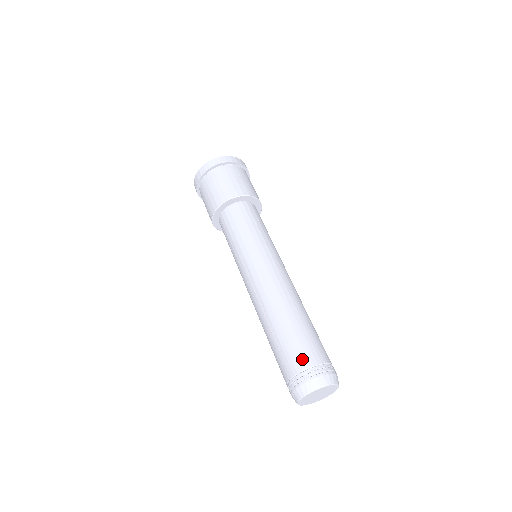
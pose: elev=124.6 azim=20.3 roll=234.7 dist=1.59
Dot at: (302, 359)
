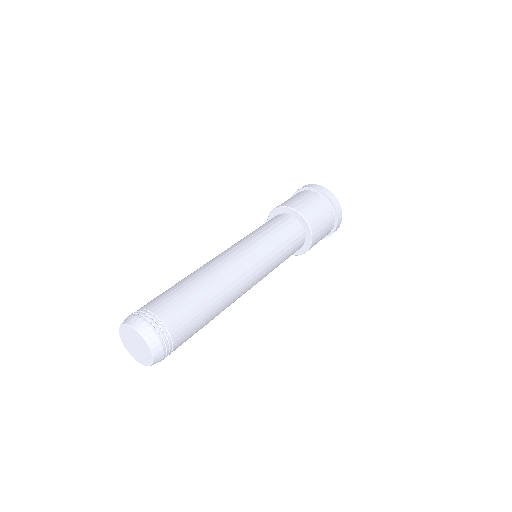
Dot at: occluded
